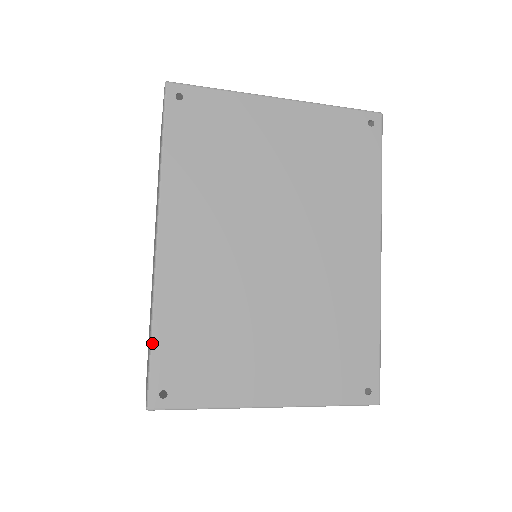
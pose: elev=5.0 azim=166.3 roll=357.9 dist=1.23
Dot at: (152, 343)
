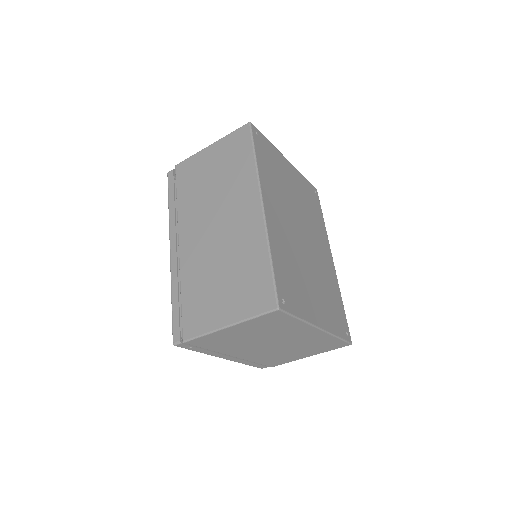
Dot at: (273, 265)
